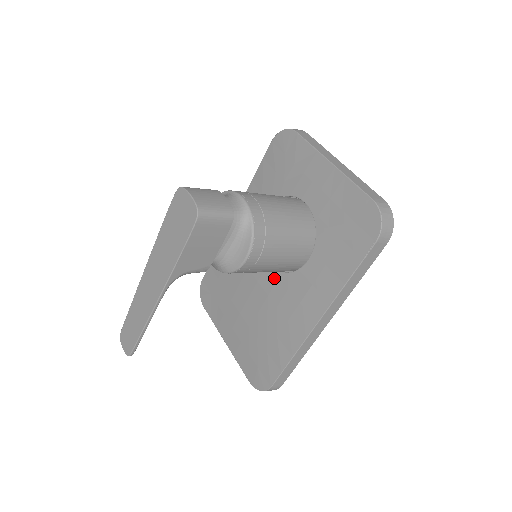
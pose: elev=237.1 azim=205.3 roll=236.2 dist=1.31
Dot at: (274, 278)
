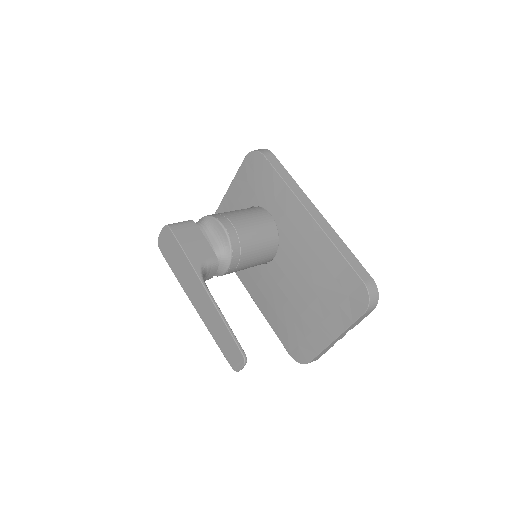
Dot at: (282, 254)
